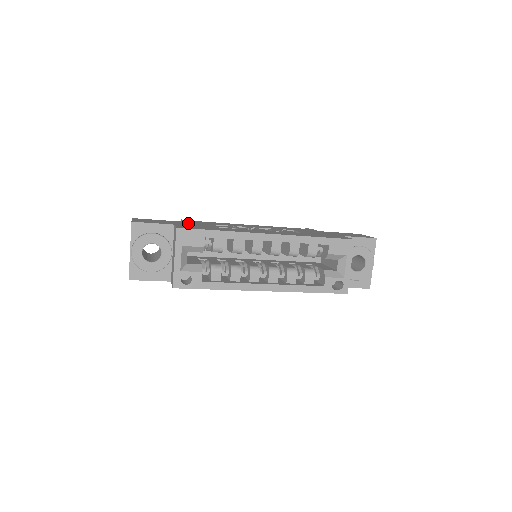
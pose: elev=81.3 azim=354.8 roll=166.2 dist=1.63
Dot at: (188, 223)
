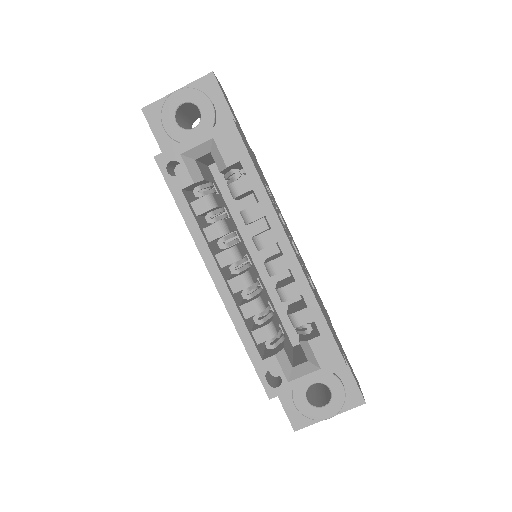
Dot at: occluded
